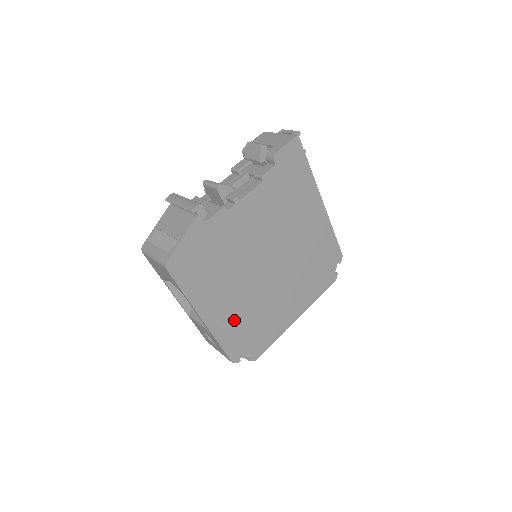
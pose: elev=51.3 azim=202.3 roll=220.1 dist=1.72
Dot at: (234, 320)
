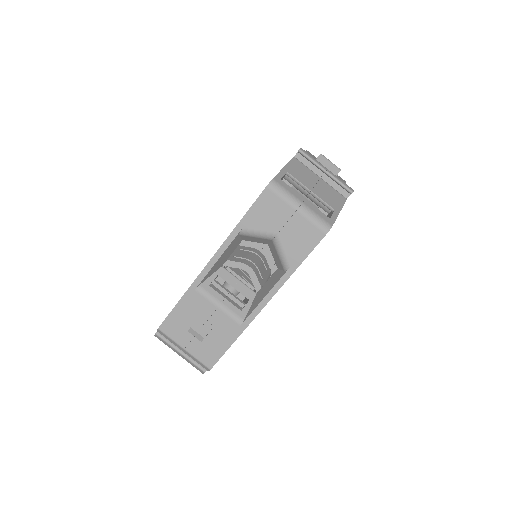
Dot at: occluded
